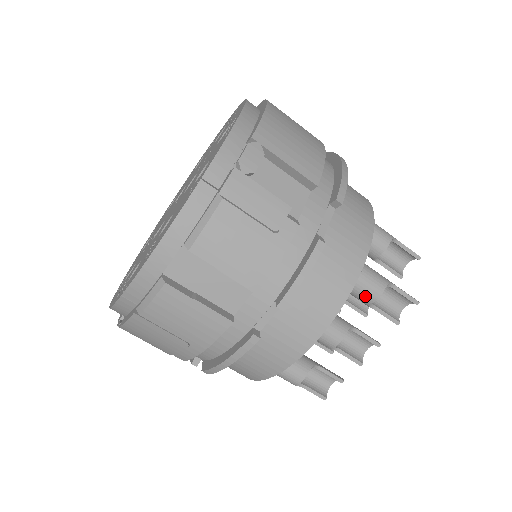
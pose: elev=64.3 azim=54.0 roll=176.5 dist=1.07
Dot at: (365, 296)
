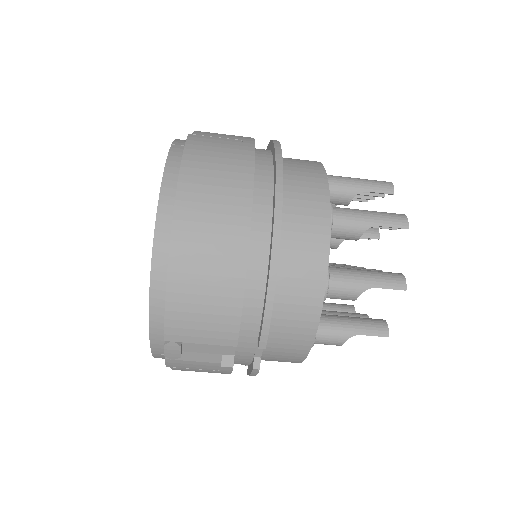
Dot at: occluded
